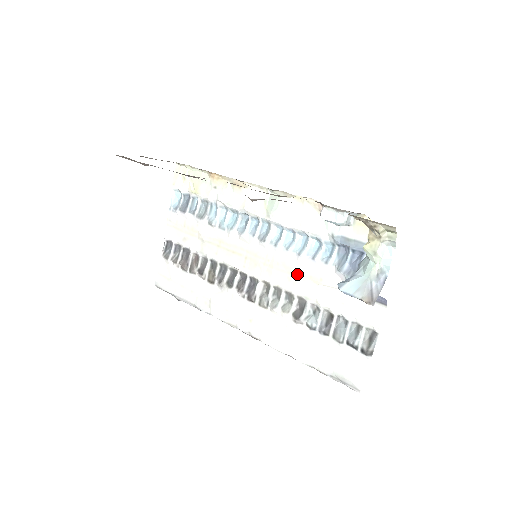
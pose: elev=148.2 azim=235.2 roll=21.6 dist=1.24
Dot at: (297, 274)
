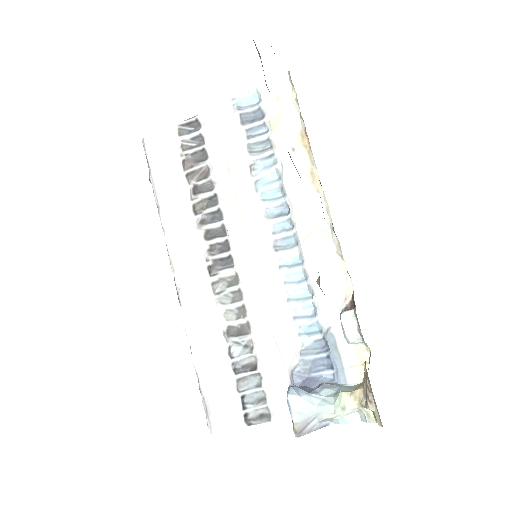
Dot at: (268, 308)
